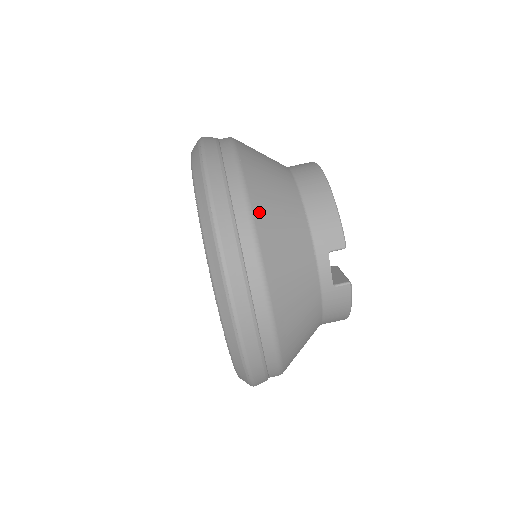
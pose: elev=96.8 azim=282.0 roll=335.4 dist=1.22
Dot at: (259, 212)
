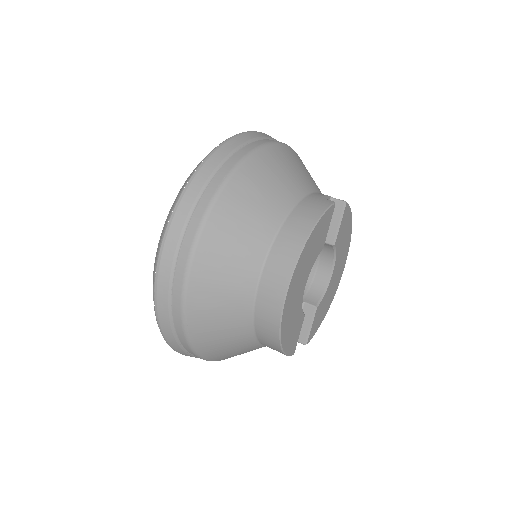
Dot at: occluded
